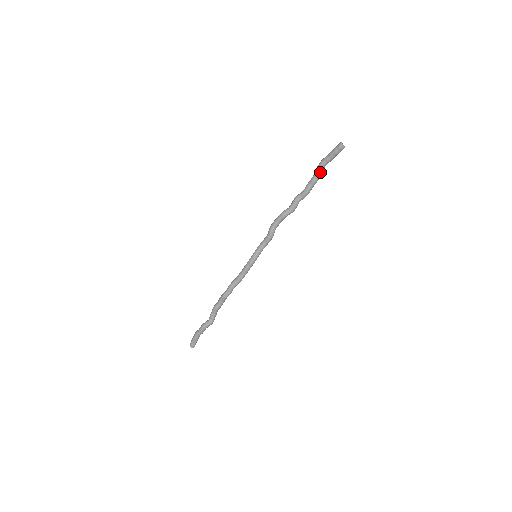
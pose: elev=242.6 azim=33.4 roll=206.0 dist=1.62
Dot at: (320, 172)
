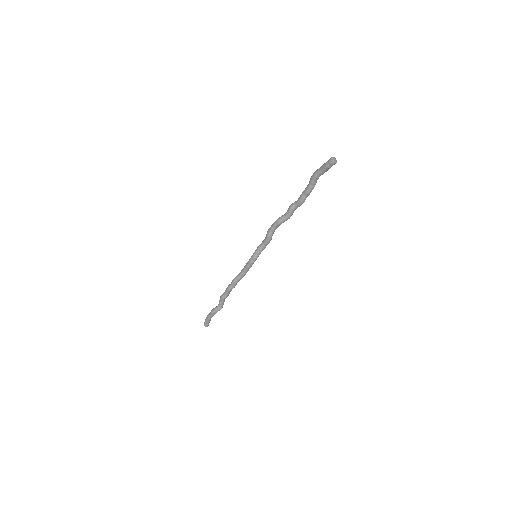
Dot at: (313, 184)
